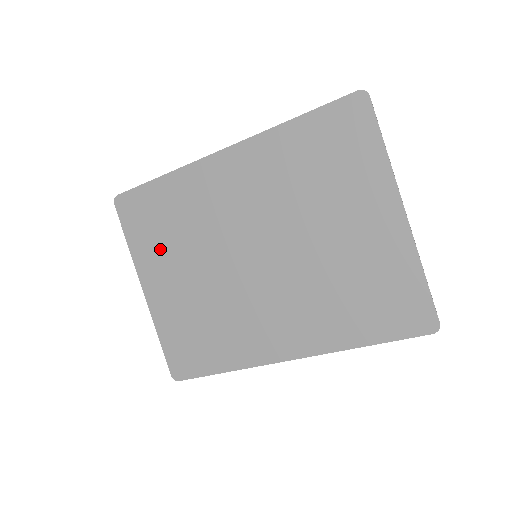
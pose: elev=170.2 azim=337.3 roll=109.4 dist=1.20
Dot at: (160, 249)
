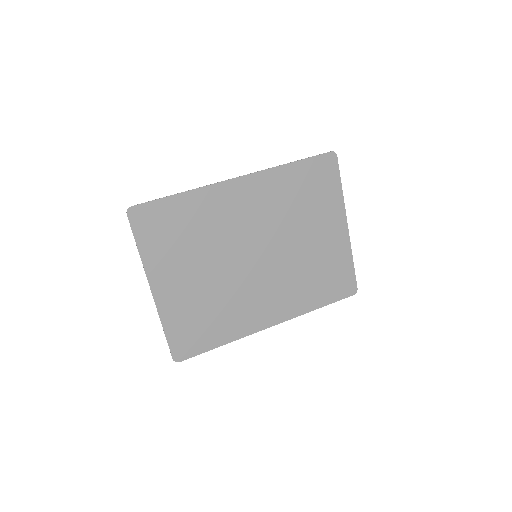
Dot at: (173, 254)
